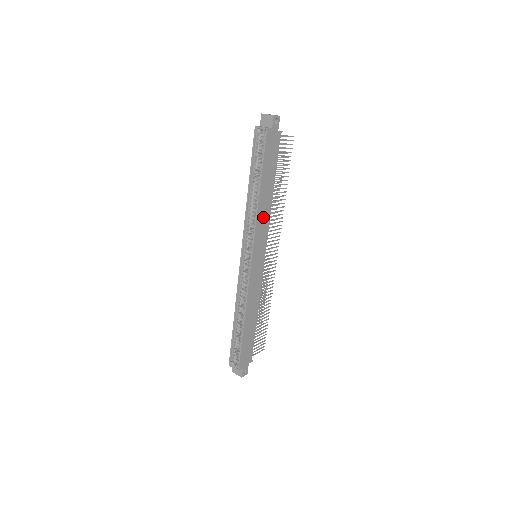
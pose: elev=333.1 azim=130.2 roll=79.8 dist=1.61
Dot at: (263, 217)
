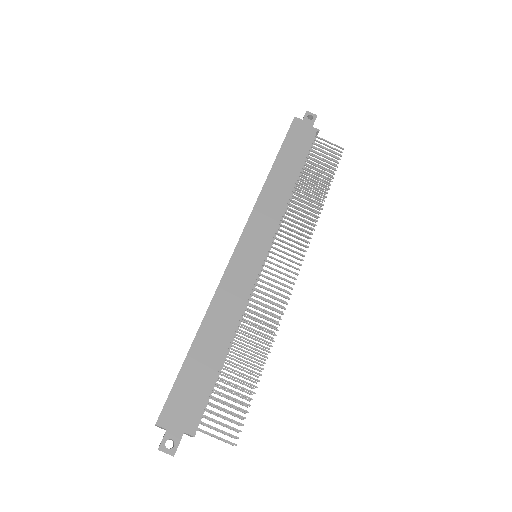
Dot at: (272, 201)
